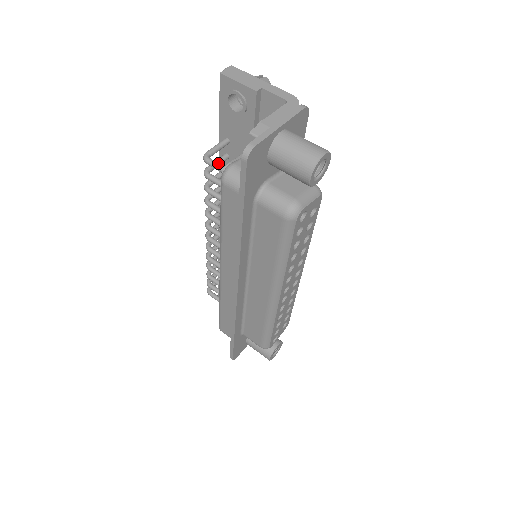
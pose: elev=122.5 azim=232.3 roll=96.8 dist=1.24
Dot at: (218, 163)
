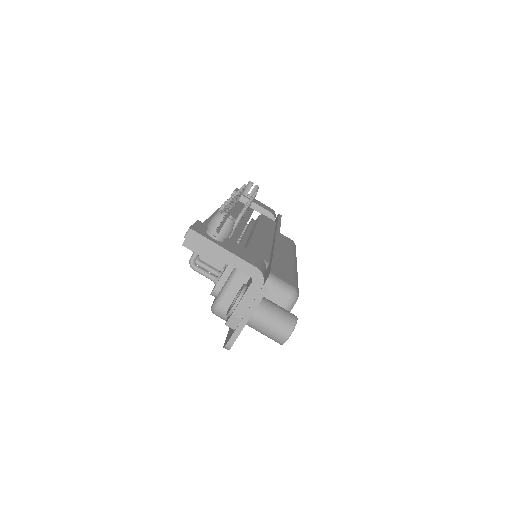
Dot at: (204, 273)
